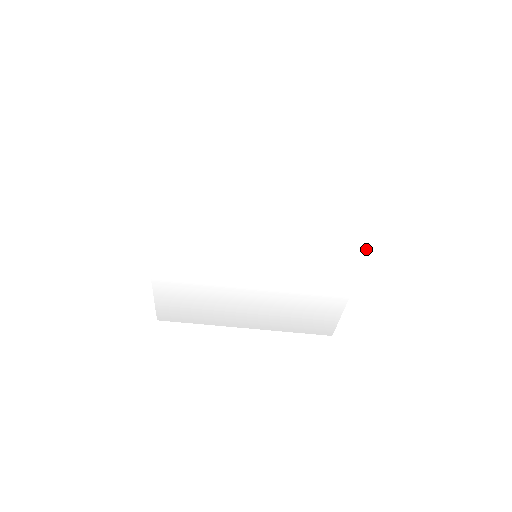
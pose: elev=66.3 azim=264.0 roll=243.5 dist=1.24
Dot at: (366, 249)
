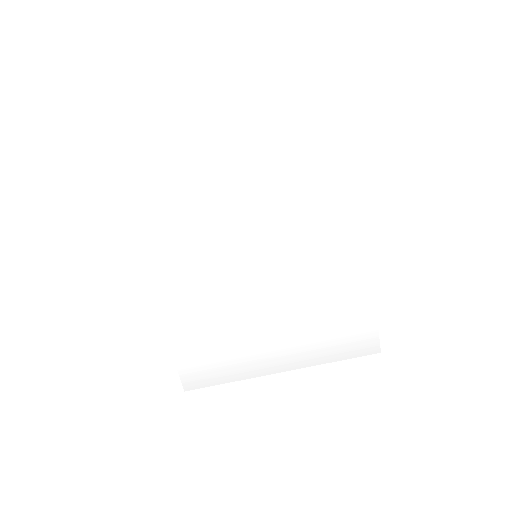
Dot at: (359, 208)
